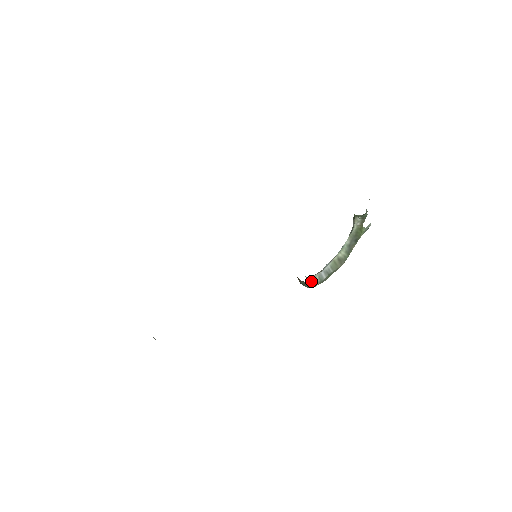
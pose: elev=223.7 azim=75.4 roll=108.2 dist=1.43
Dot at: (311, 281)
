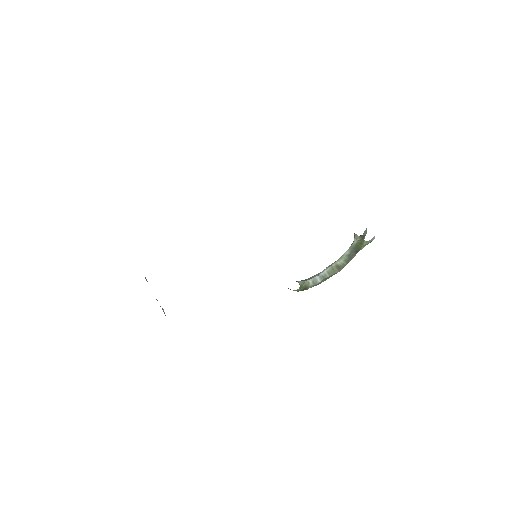
Dot at: (303, 286)
